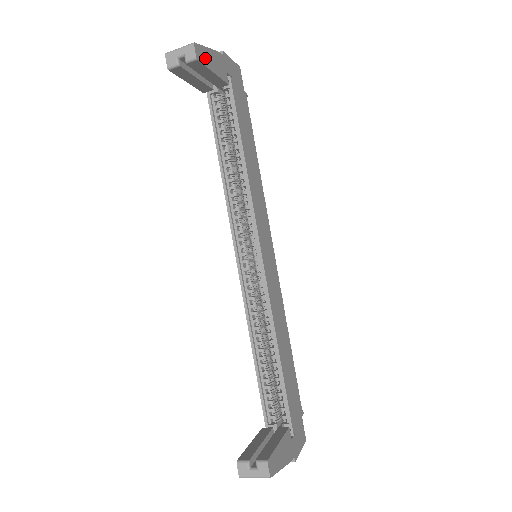
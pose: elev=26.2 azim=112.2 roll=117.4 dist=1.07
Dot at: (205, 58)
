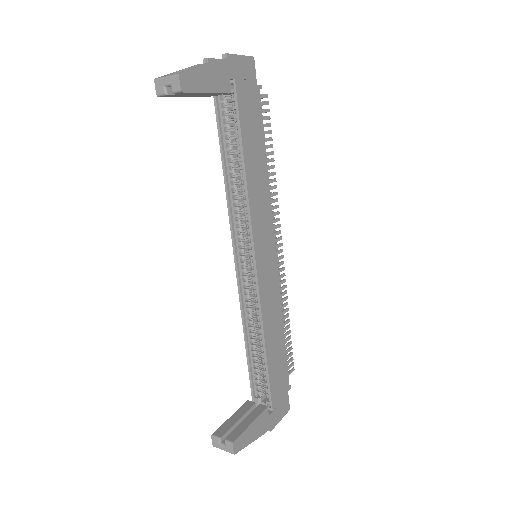
Dot at: (195, 82)
